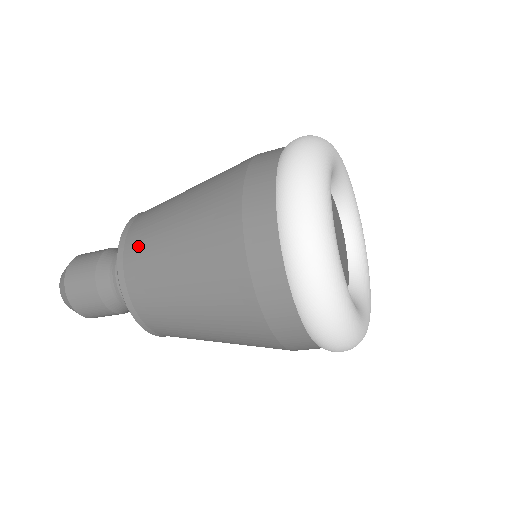
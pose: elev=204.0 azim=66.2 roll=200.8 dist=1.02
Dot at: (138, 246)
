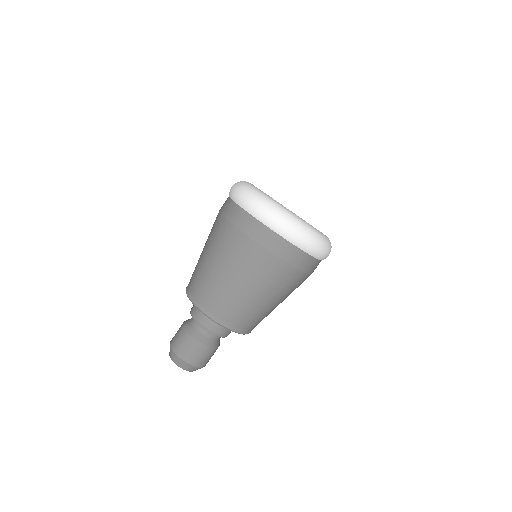
Dot at: occluded
